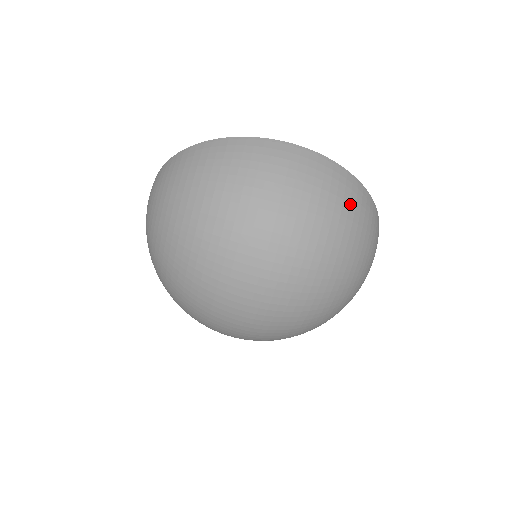
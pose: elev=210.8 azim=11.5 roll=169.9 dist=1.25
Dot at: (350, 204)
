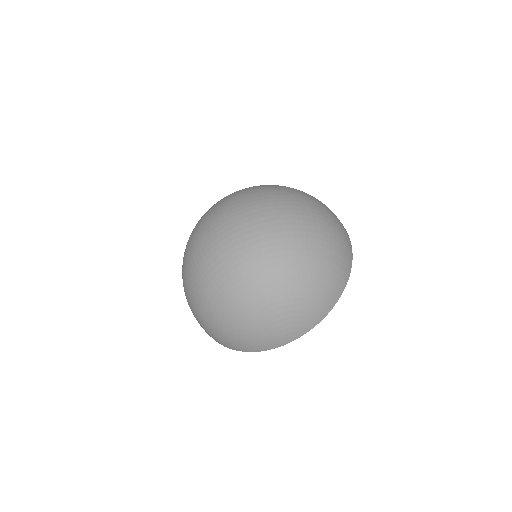
Dot at: (341, 256)
